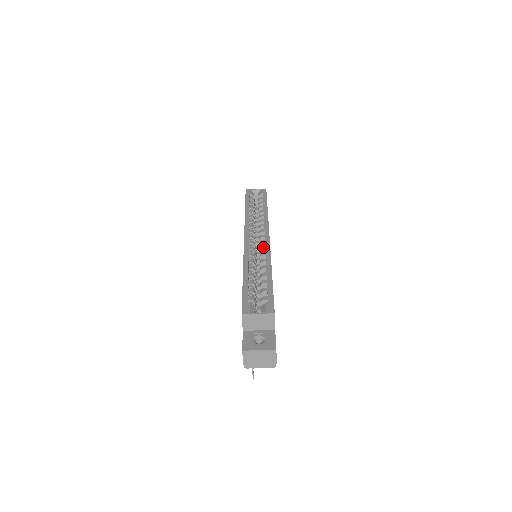
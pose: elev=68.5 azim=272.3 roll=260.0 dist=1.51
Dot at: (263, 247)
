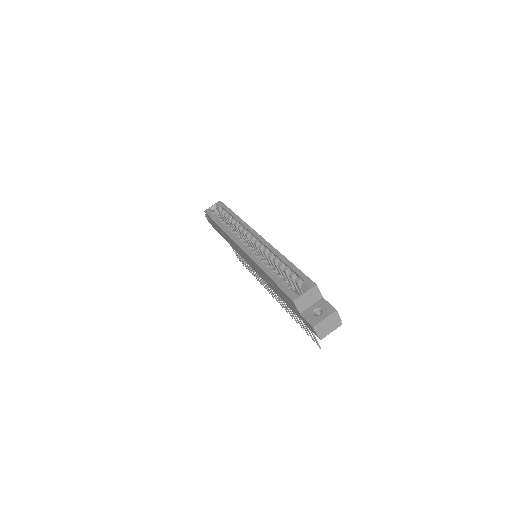
Dot at: (261, 245)
